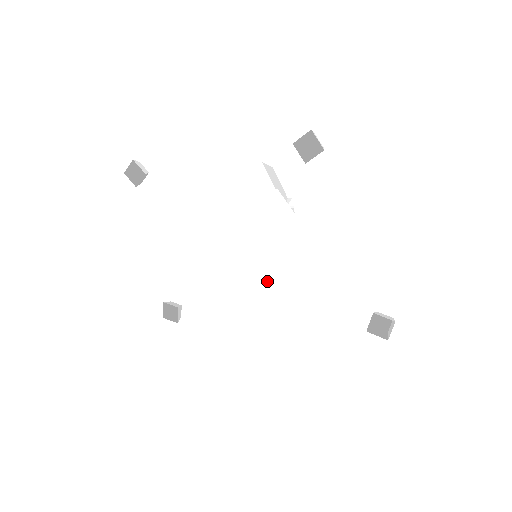
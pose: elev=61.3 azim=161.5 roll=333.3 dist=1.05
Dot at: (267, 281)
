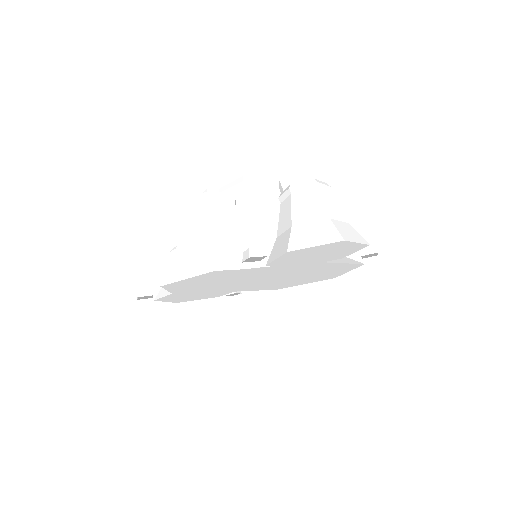
Dot at: (282, 275)
